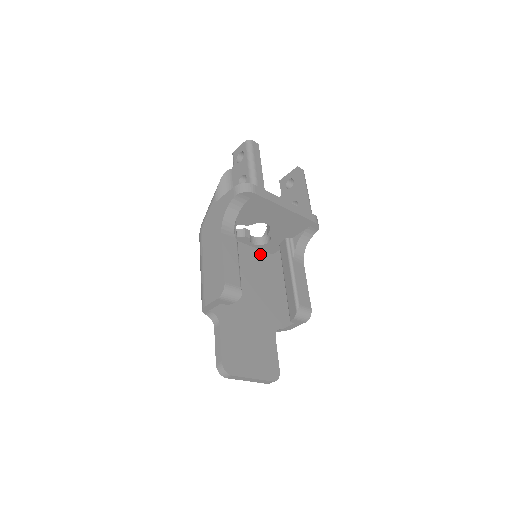
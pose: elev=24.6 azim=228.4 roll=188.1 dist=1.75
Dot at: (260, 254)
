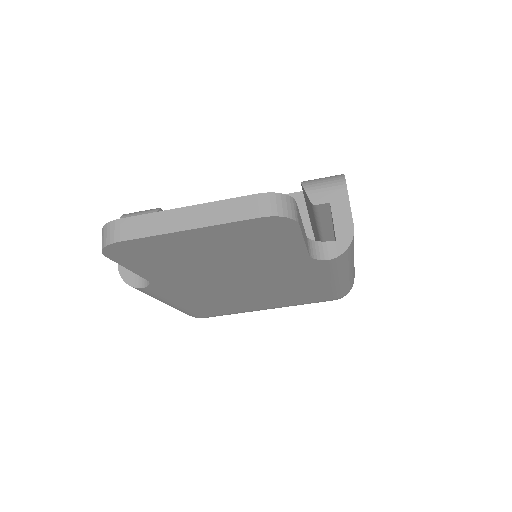
Dot at: occluded
